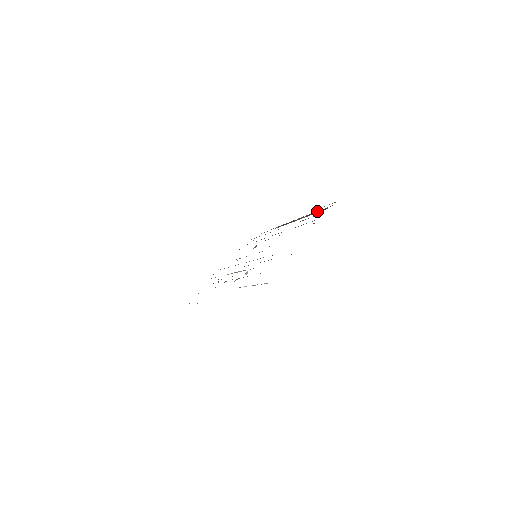
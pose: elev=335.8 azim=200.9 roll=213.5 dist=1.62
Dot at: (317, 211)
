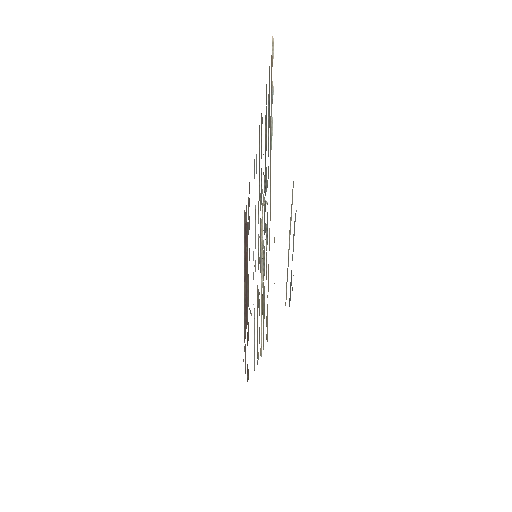
Dot at: occluded
